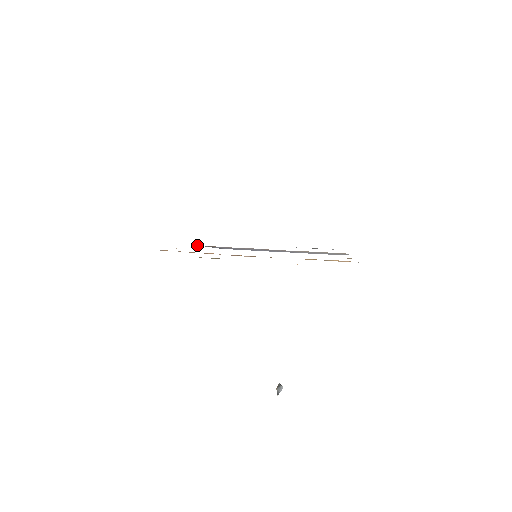
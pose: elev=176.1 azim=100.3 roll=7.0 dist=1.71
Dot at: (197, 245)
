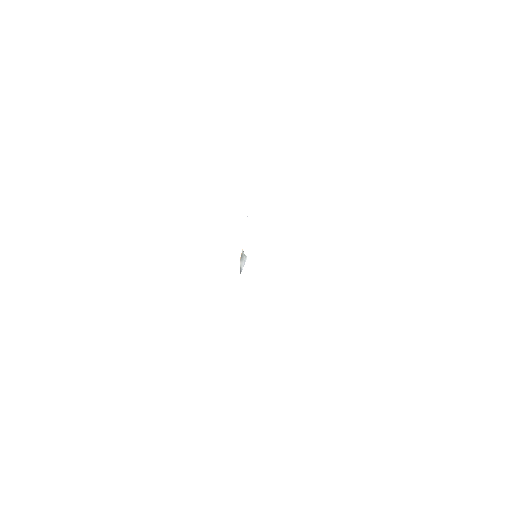
Dot at: occluded
